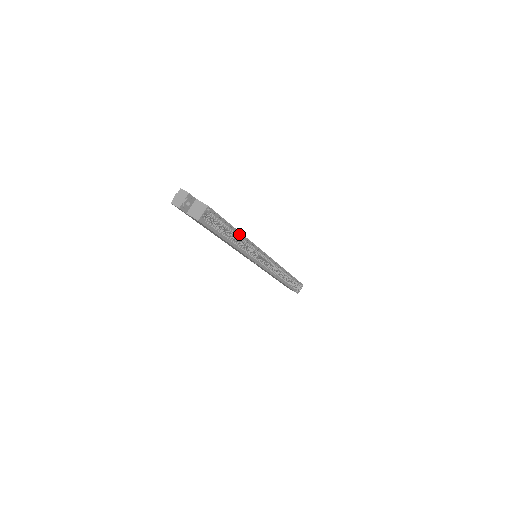
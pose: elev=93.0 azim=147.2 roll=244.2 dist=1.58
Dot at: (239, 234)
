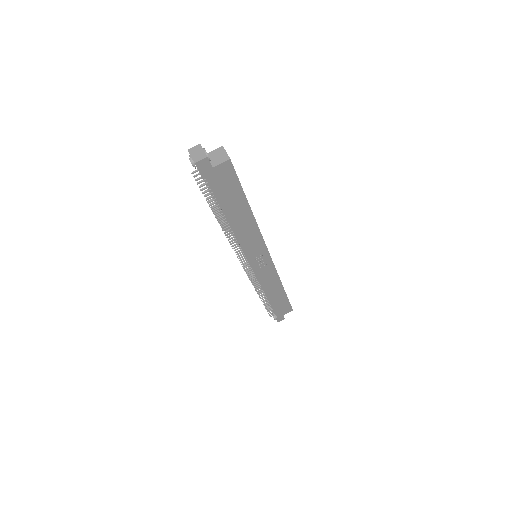
Dot at: occluded
